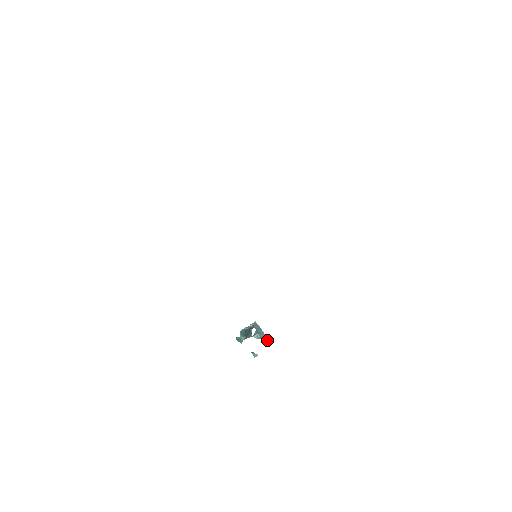
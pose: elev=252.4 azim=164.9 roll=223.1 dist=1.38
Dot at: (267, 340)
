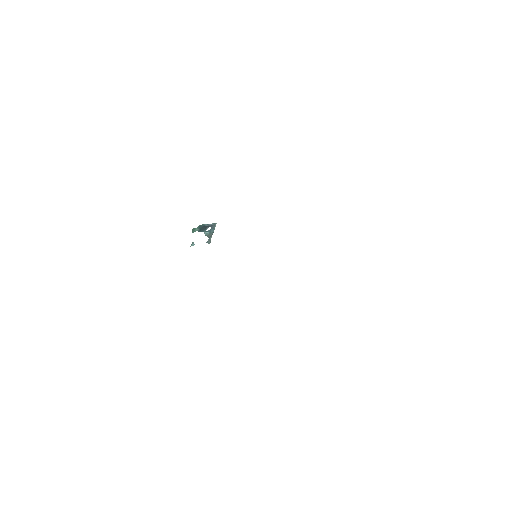
Dot at: (210, 239)
